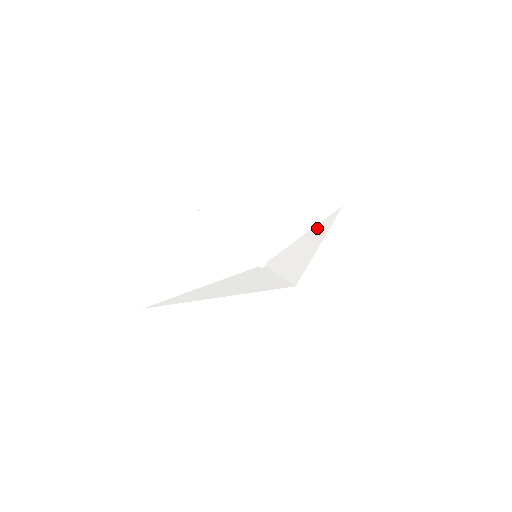
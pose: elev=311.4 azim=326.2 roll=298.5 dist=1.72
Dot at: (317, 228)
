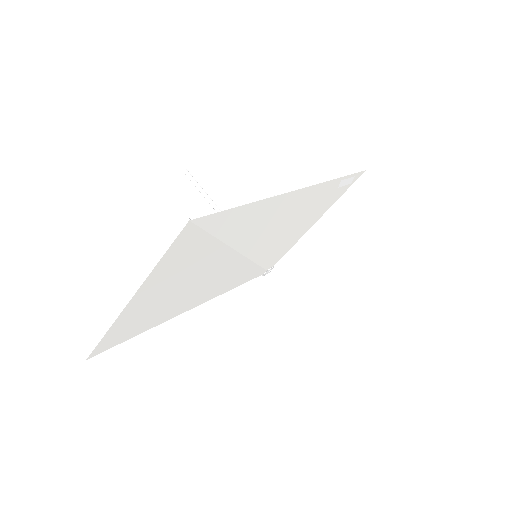
Dot at: occluded
